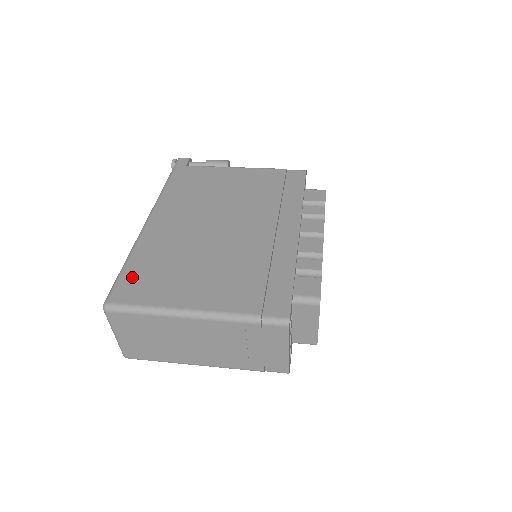
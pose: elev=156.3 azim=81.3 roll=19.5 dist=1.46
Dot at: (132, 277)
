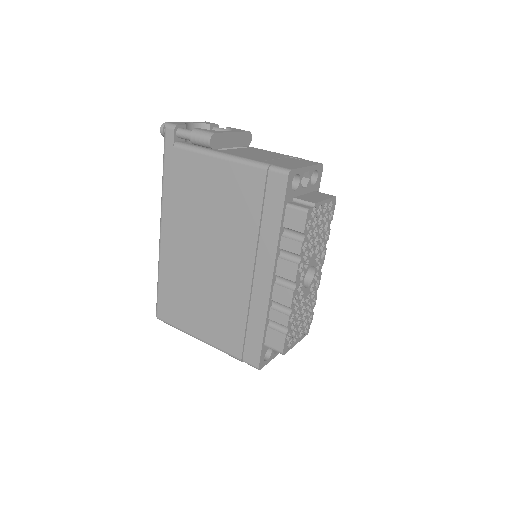
Dot at: (164, 299)
